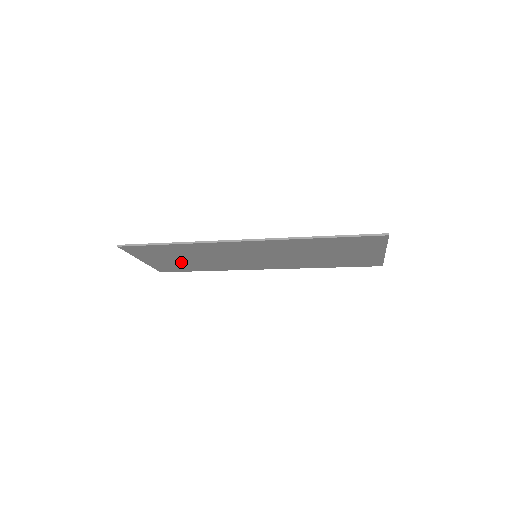
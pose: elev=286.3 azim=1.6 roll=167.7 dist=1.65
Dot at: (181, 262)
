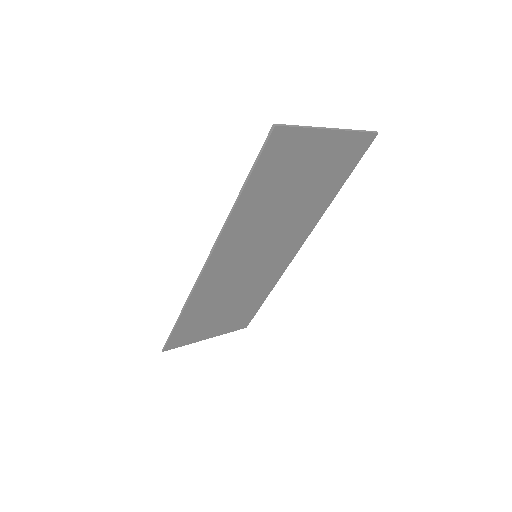
Dot at: (231, 313)
